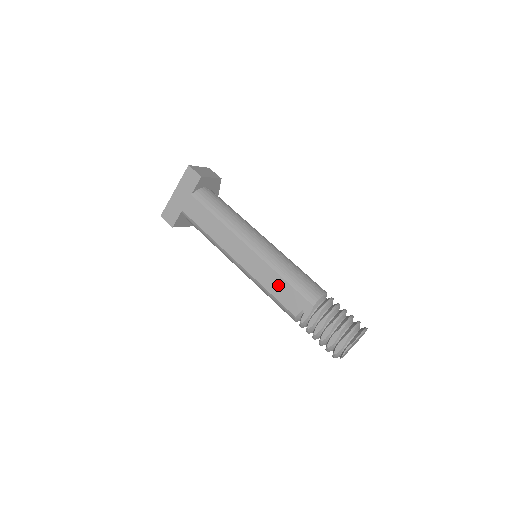
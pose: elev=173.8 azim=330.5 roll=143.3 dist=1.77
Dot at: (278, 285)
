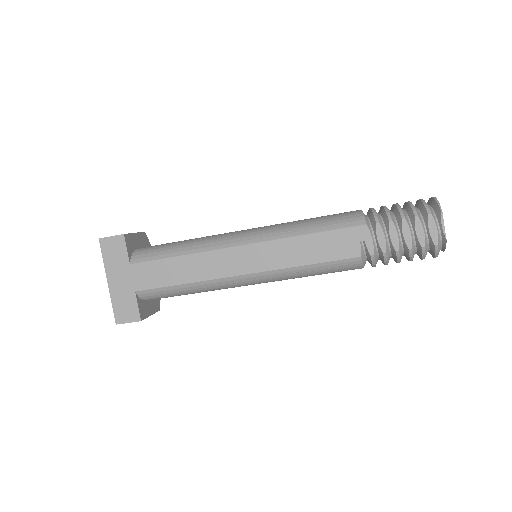
Dot at: (311, 247)
